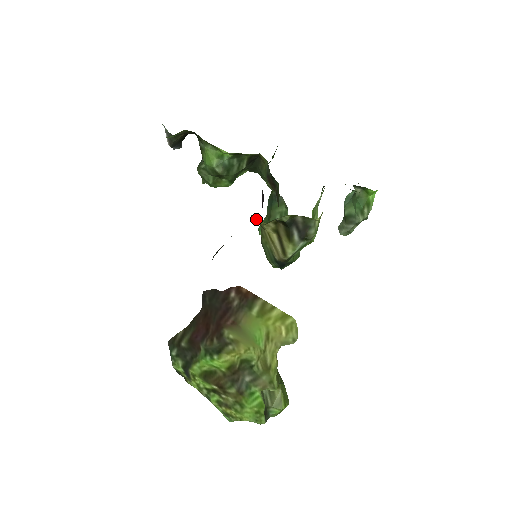
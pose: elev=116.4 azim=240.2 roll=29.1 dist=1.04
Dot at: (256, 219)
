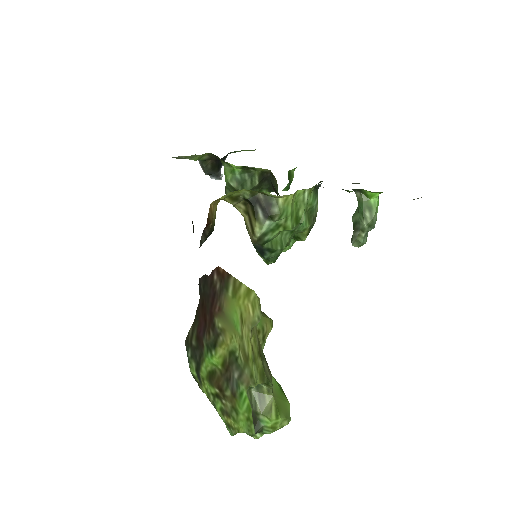
Dot at: occluded
